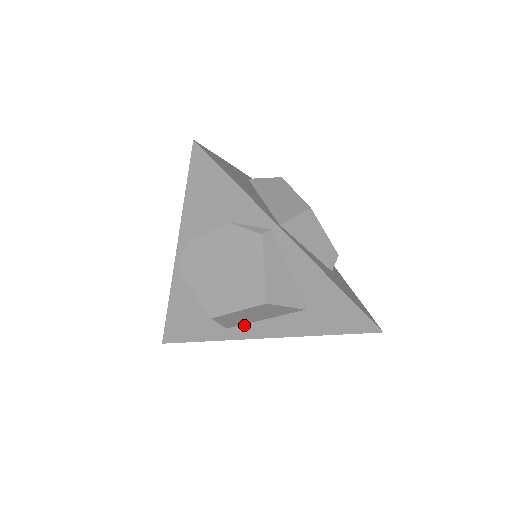
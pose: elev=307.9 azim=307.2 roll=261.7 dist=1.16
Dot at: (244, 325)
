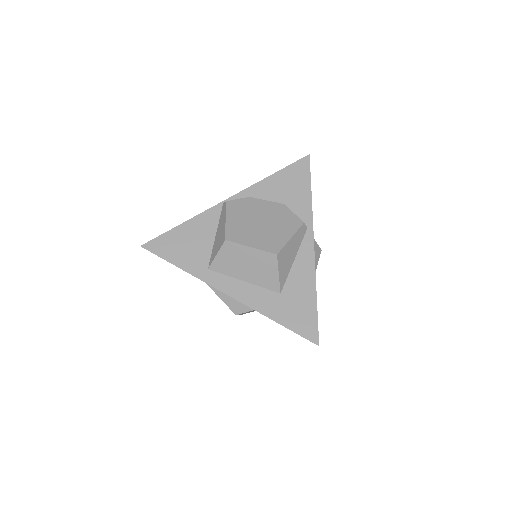
Dot at: (224, 275)
